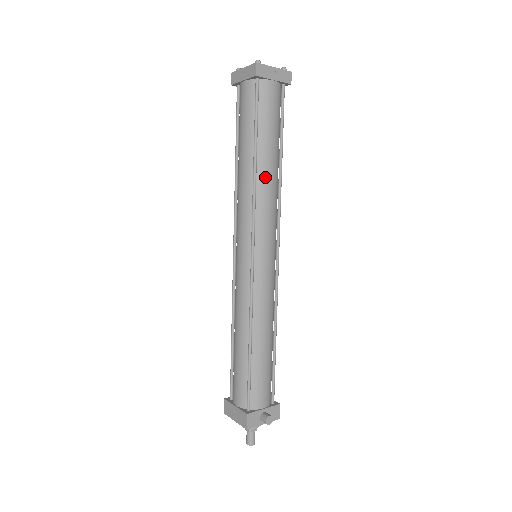
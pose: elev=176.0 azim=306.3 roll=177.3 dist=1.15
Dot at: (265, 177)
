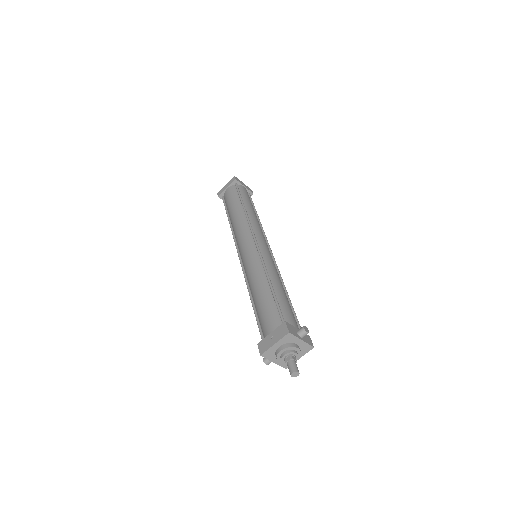
Dot at: (252, 214)
